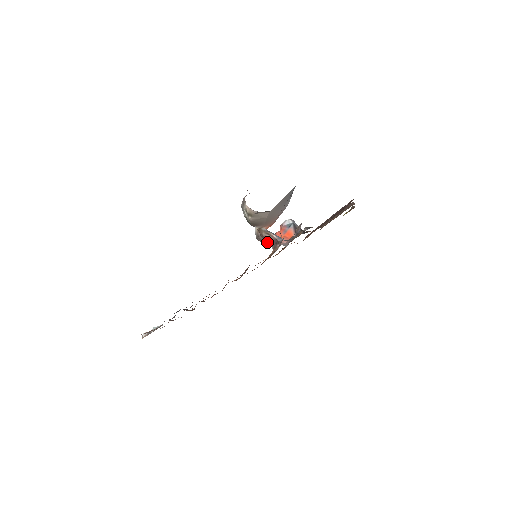
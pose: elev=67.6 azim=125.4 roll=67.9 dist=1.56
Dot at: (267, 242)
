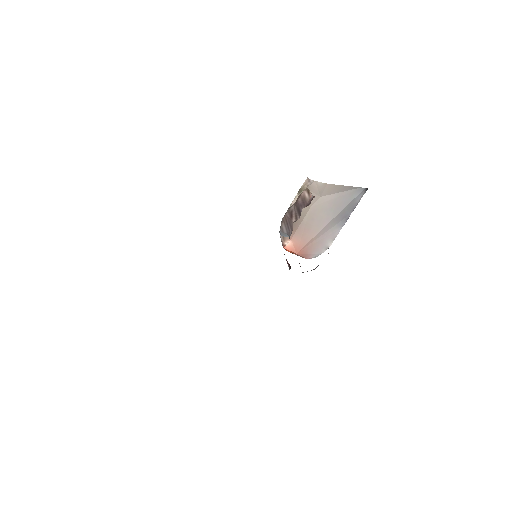
Dot at: (295, 212)
